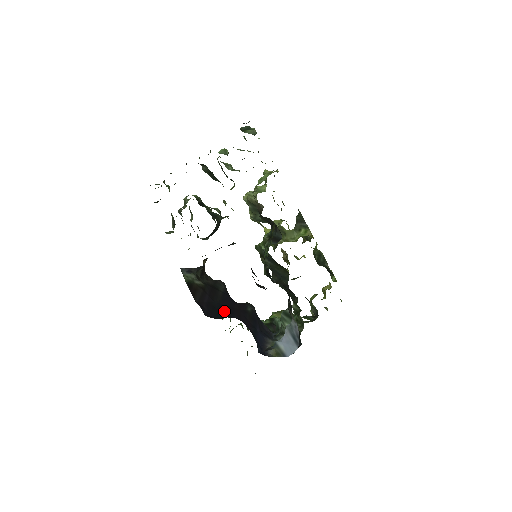
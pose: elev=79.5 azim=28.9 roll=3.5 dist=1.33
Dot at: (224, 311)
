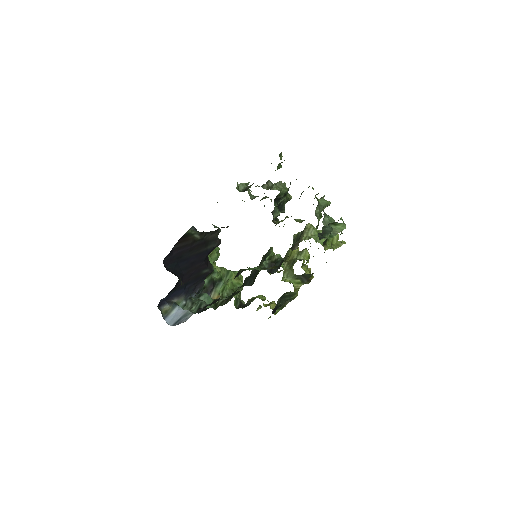
Dot at: (183, 264)
